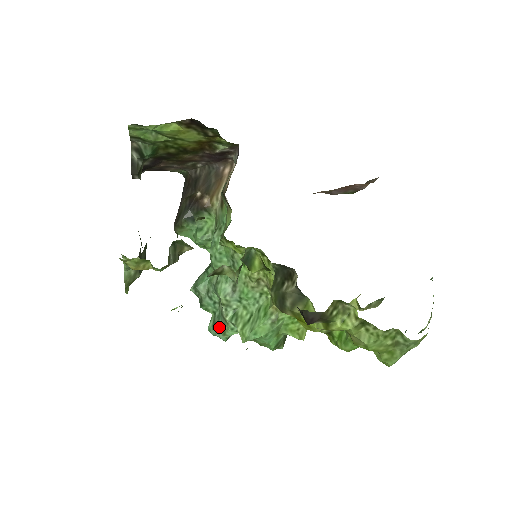
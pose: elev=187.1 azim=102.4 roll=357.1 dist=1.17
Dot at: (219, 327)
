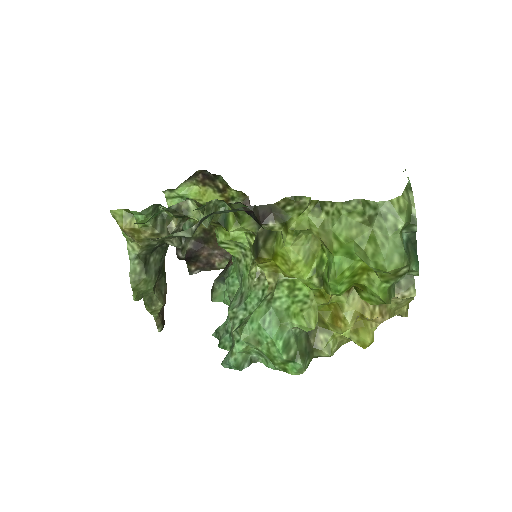
Dot at: (229, 351)
